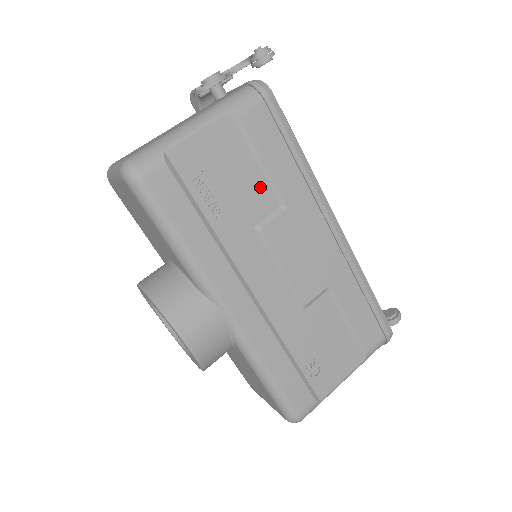
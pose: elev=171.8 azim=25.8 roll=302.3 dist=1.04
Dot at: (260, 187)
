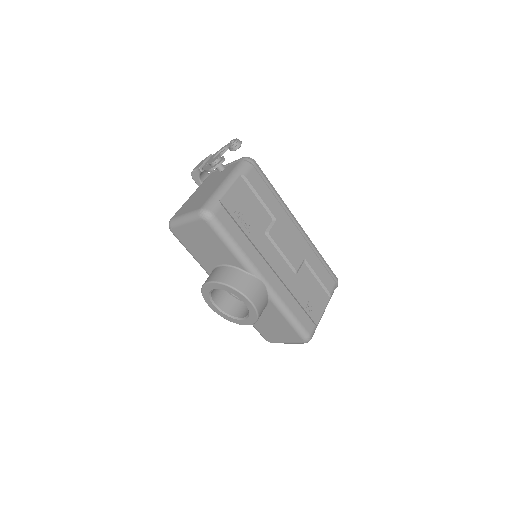
Dot at: (262, 211)
